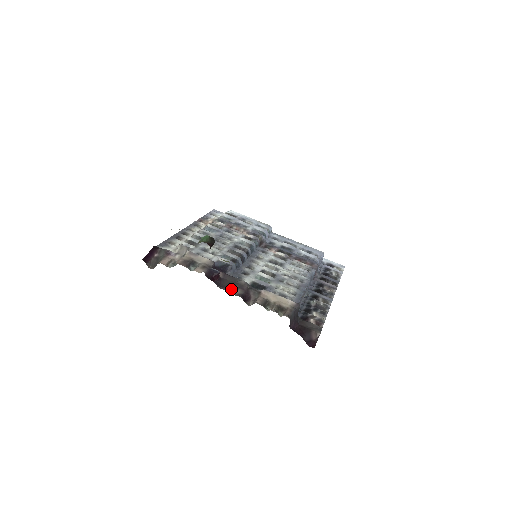
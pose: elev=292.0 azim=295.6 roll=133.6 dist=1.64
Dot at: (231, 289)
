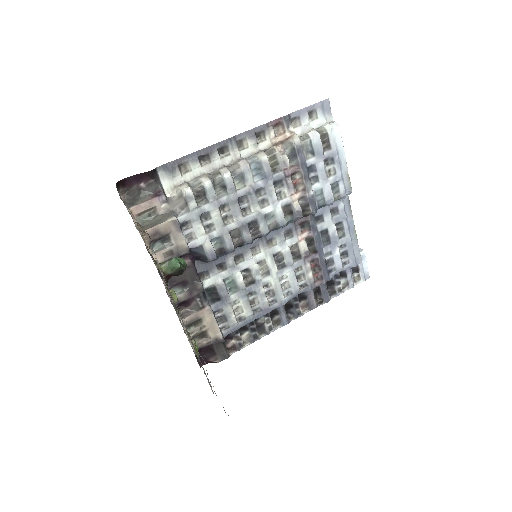
Dot at: (178, 287)
